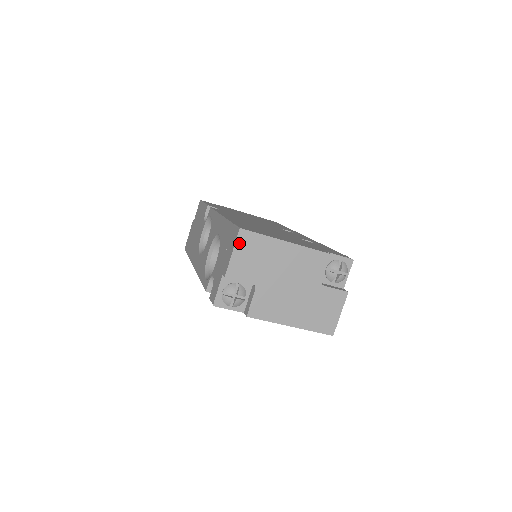
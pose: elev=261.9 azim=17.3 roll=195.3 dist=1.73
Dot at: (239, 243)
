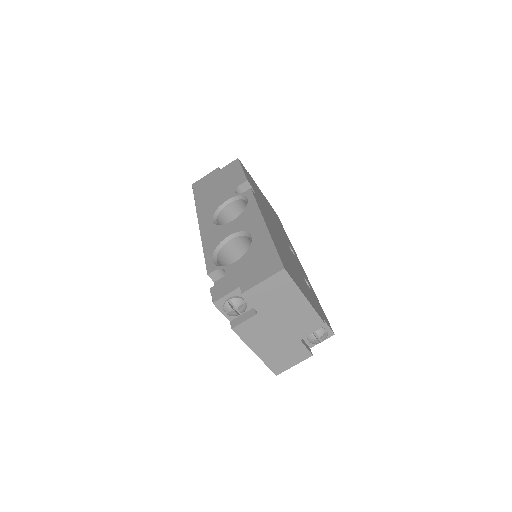
Dot at: (274, 278)
